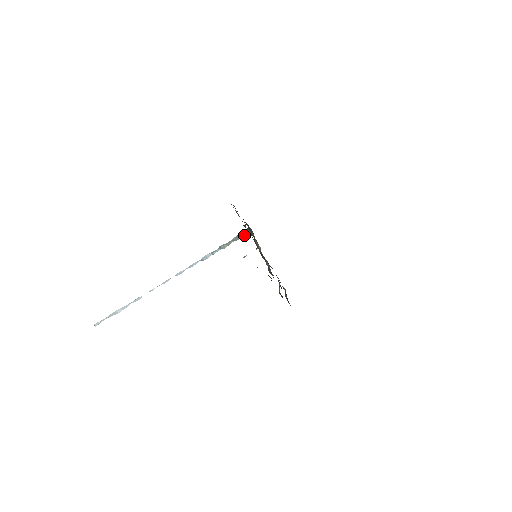
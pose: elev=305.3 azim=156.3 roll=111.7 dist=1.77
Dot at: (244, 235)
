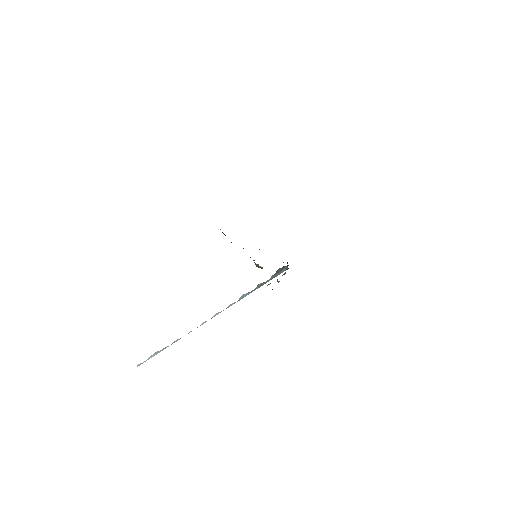
Dot at: (283, 271)
